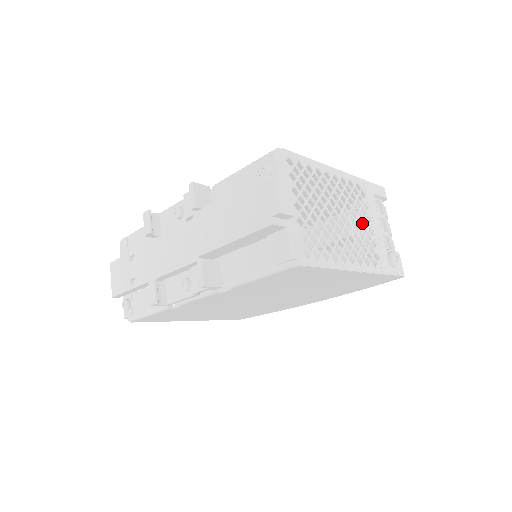
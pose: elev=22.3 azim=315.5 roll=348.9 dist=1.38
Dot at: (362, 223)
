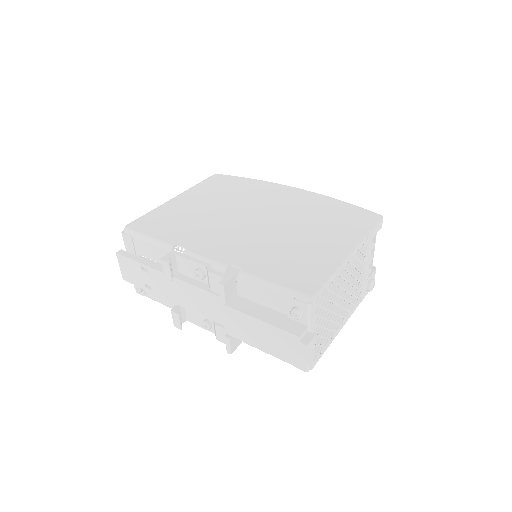
Dot at: (357, 280)
